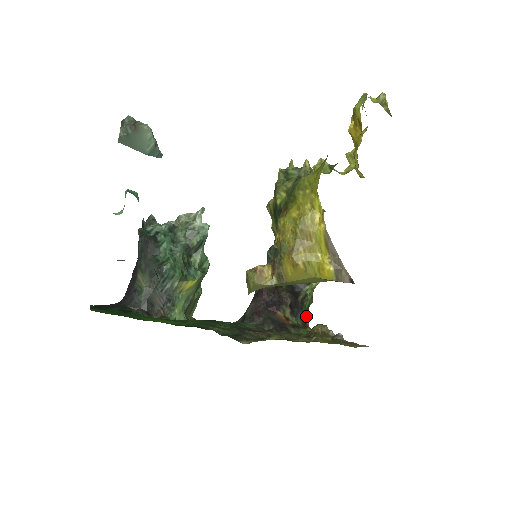
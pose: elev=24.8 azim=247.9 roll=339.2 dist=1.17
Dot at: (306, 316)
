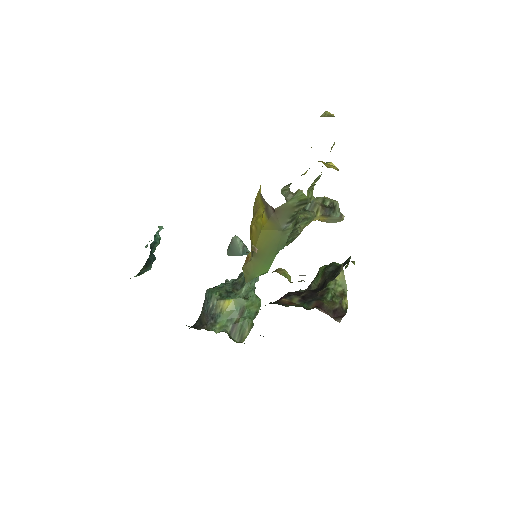
Dot at: (324, 305)
